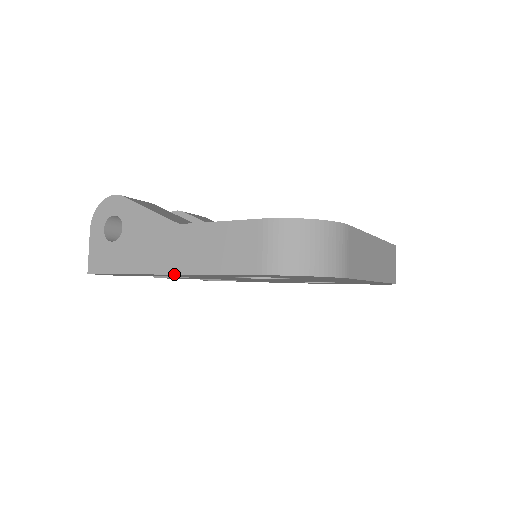
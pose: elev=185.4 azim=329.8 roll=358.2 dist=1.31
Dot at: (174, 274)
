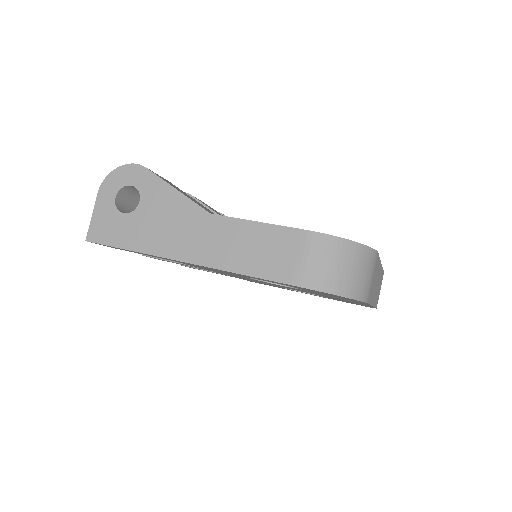
Dot at: (194, 264)
